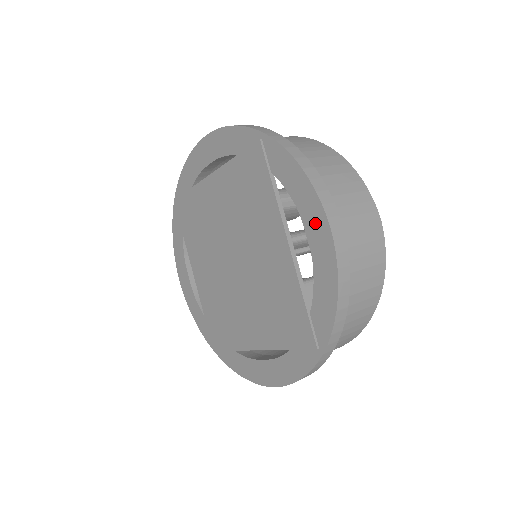
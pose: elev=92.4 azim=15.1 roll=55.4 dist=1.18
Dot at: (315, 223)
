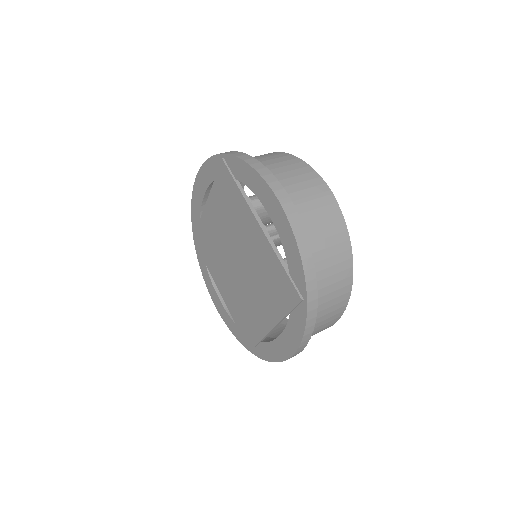
Dot at: (268, 200)
